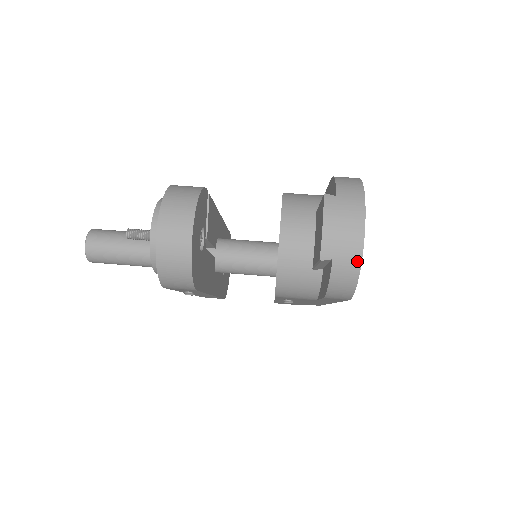
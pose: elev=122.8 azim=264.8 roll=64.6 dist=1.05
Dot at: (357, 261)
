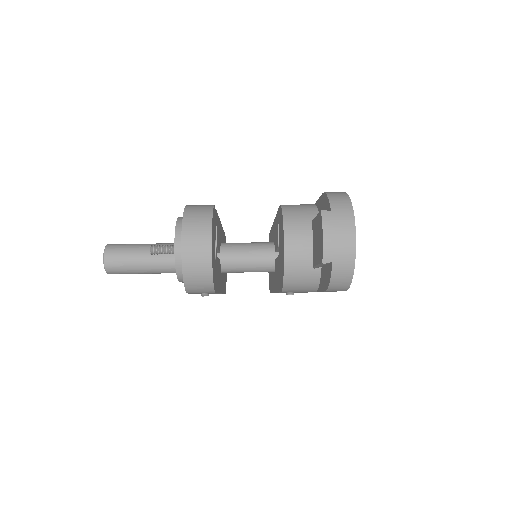
Dot at: (352, 262)
